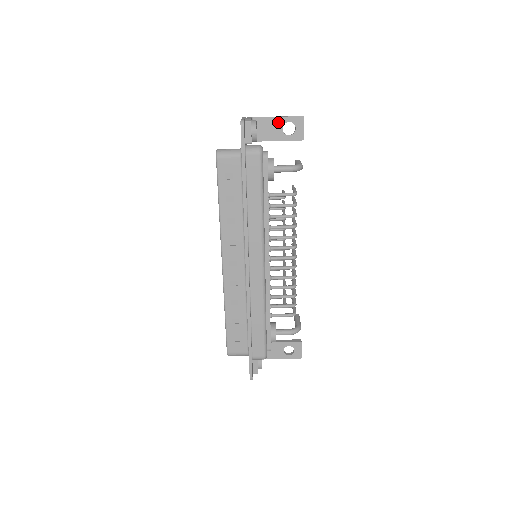
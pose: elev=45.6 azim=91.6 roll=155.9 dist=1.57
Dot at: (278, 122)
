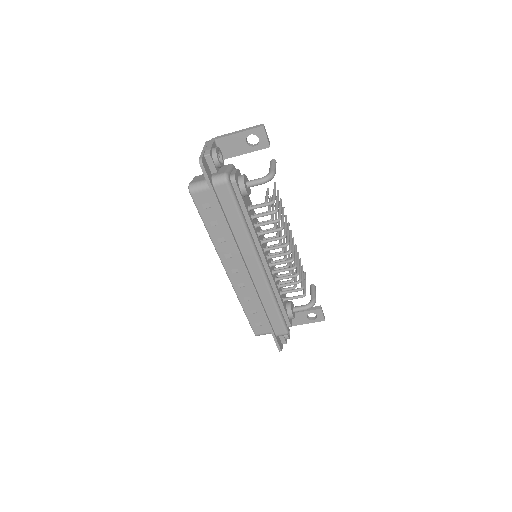
Dot at: (240, 137)
